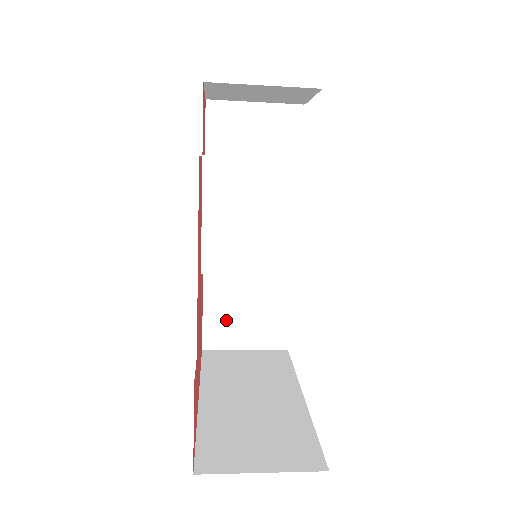
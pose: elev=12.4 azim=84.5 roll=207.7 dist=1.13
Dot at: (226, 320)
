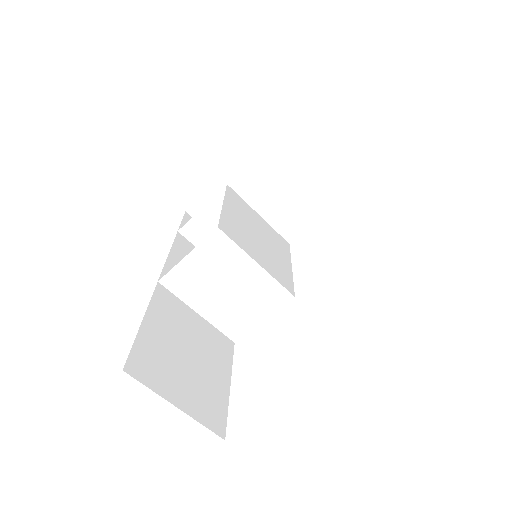
Dot at: (162, 355)
